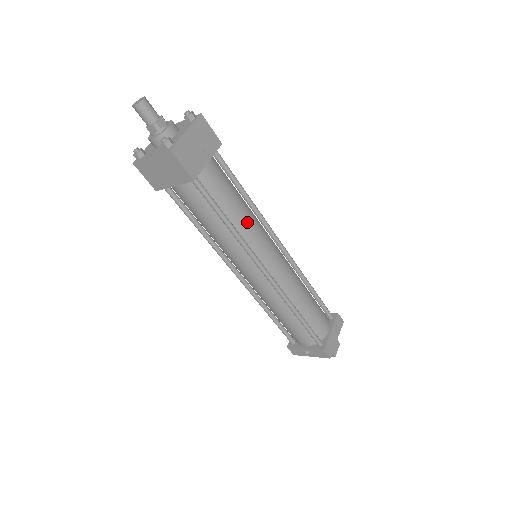
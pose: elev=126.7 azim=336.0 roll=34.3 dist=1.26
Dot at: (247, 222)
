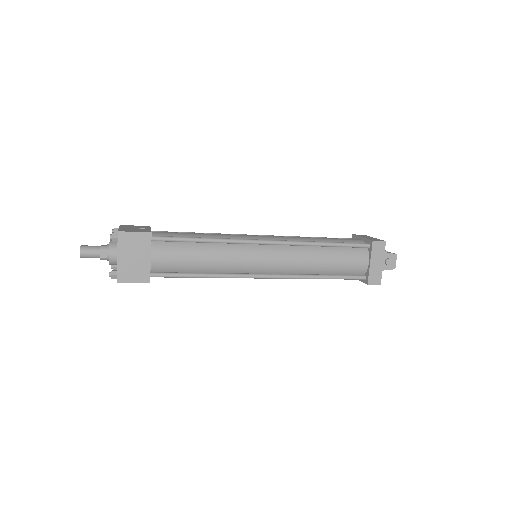
Dot at: (218, 261)
